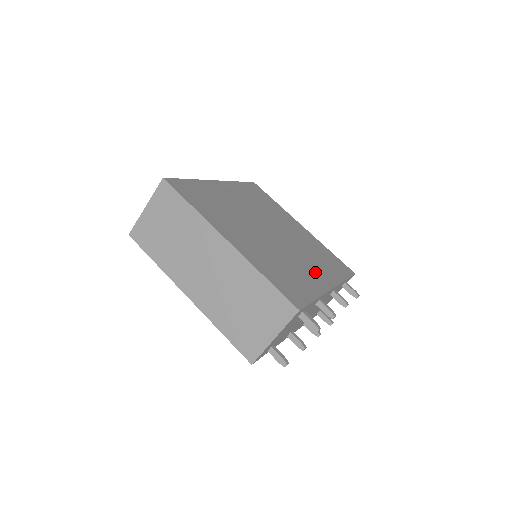
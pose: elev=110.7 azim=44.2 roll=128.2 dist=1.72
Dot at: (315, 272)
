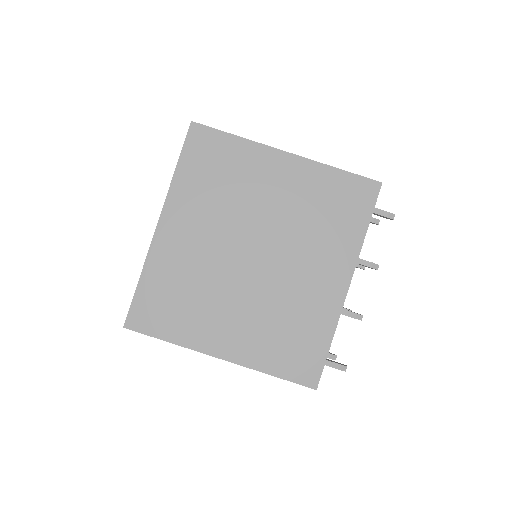
Dot at: (323, 277)
